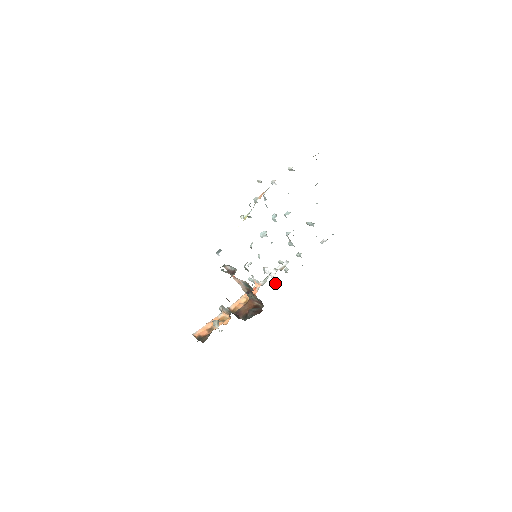
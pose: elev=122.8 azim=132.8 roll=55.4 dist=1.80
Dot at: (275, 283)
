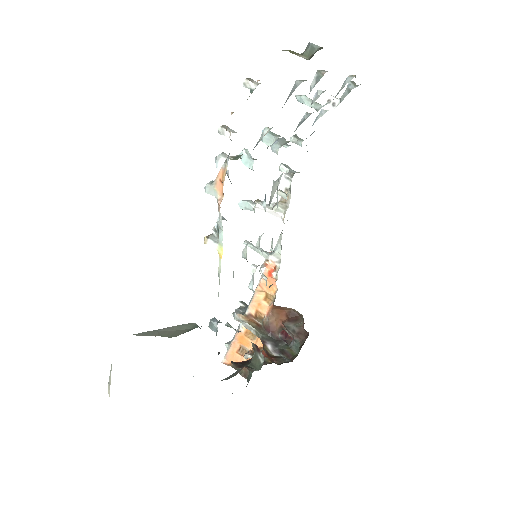
Dot at: occluded
